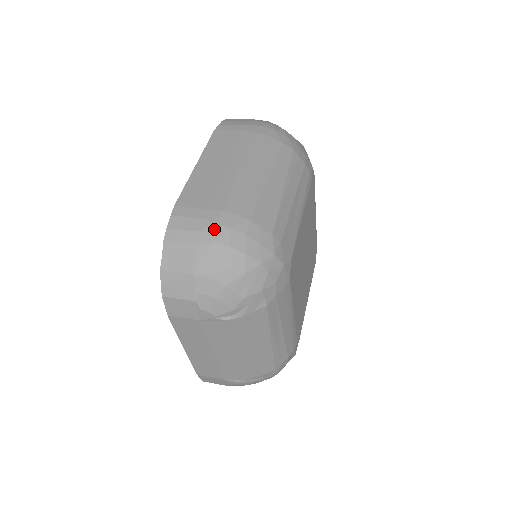
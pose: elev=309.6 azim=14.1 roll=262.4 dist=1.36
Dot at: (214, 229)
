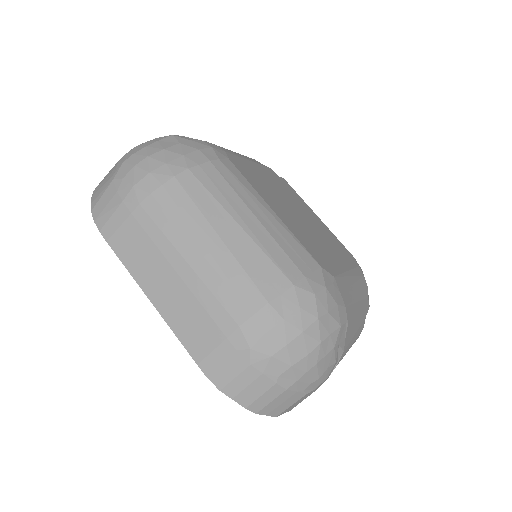
Dot at: (258, 351)
